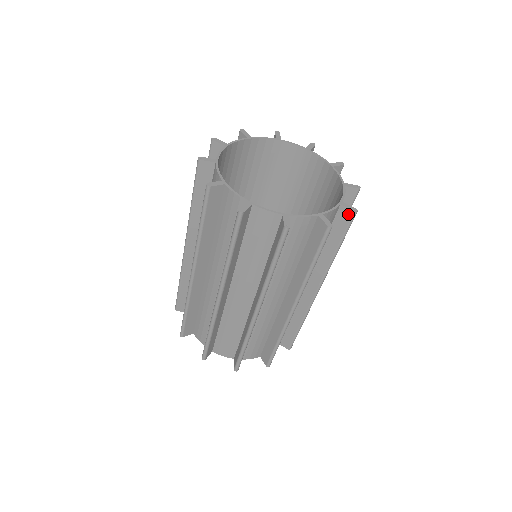
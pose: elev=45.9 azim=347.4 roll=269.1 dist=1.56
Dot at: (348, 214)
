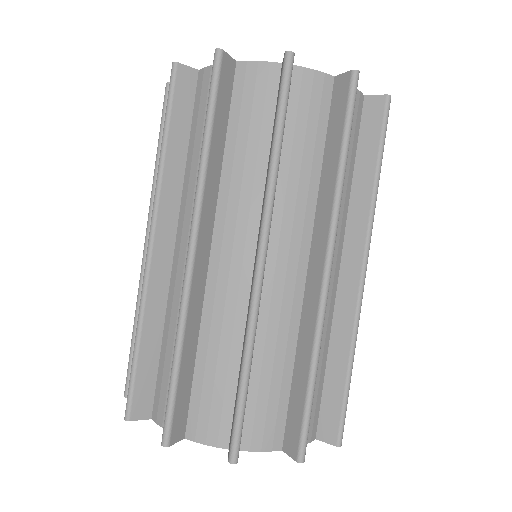
Dot at: (345, 82)
